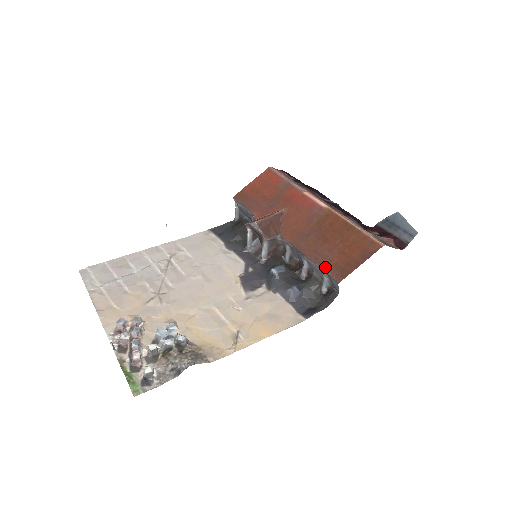
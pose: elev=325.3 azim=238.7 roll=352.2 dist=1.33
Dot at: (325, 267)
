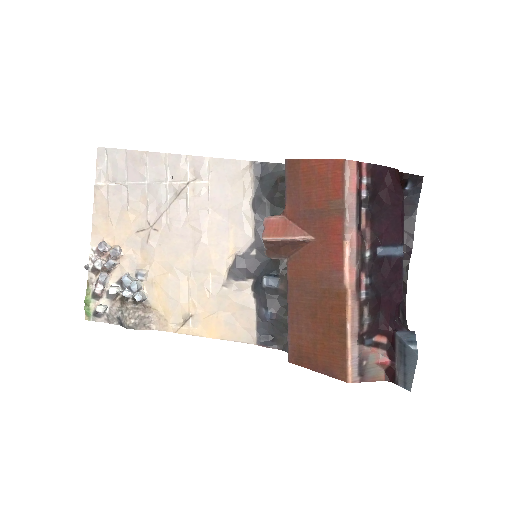
Dot at: (291, 338)
